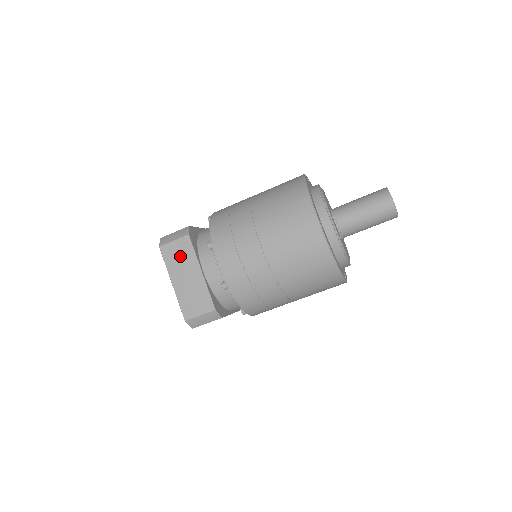
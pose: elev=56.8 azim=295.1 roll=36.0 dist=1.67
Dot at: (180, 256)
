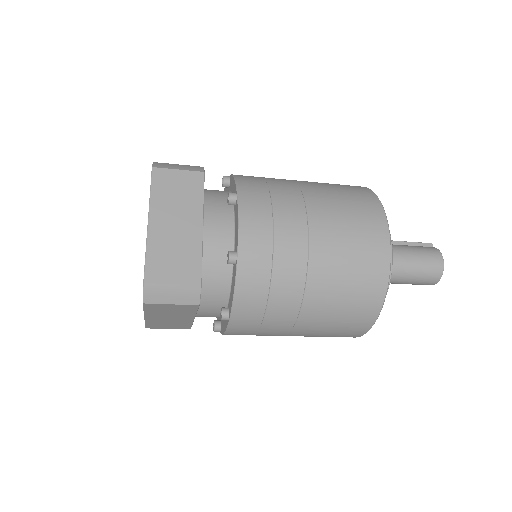
Dot at: (172, 311)
